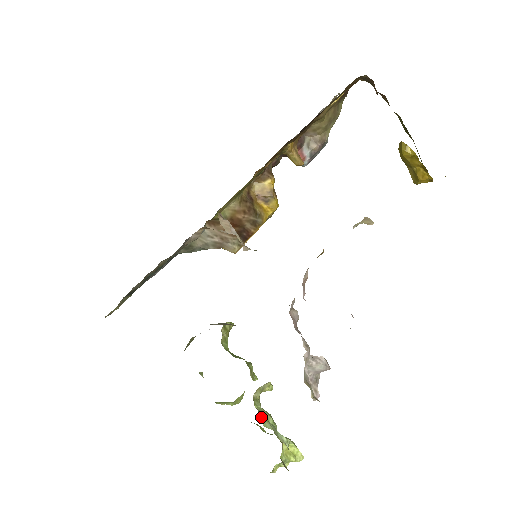
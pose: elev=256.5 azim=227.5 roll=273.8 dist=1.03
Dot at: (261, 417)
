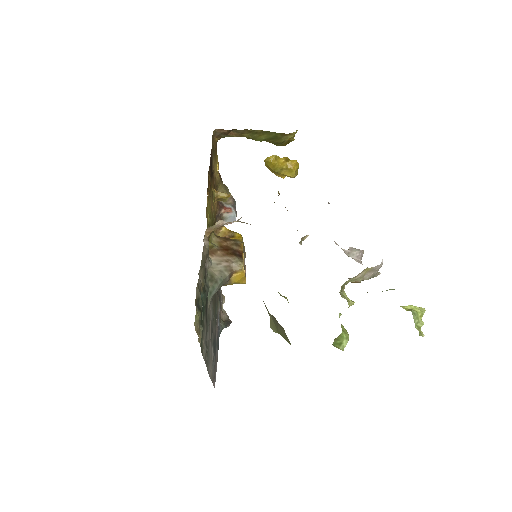
Dot at: occluded
